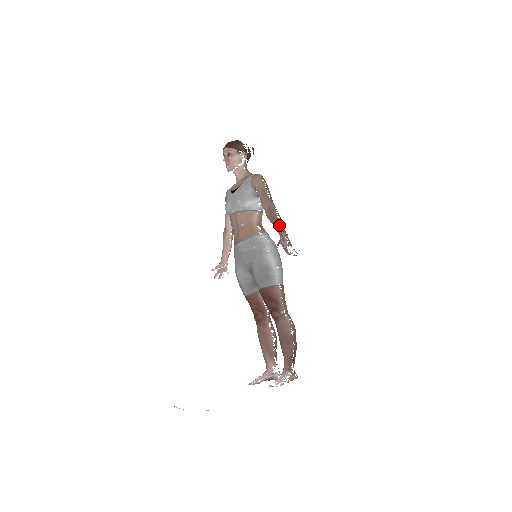
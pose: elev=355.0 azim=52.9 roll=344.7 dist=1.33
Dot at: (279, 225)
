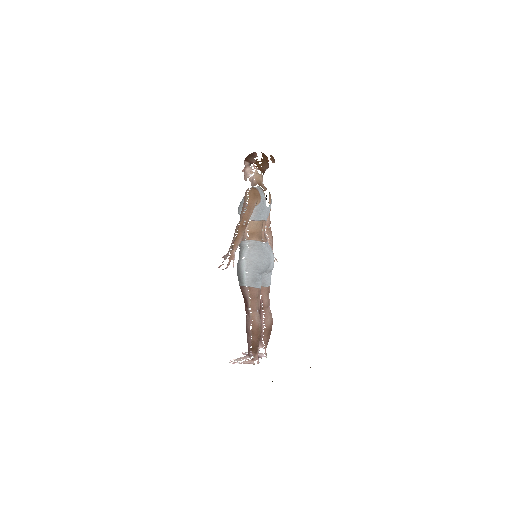
Dot at: (232, 240)
